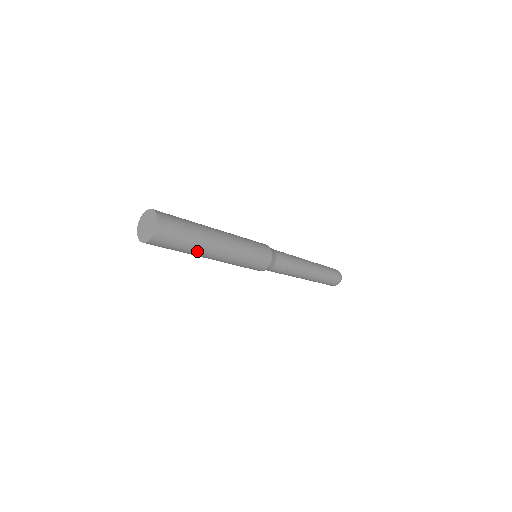
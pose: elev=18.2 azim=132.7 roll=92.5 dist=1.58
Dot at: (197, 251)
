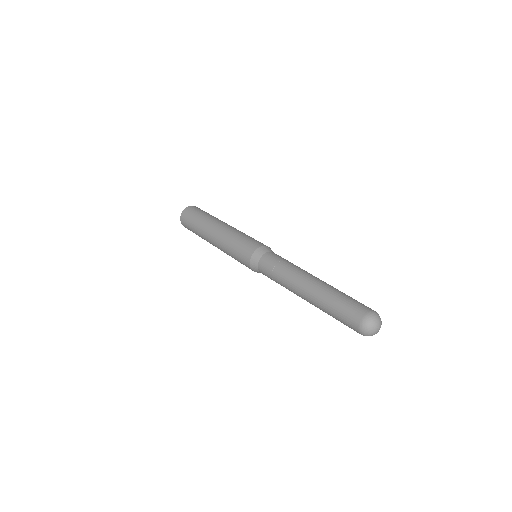
Dot at: (204, 225)
